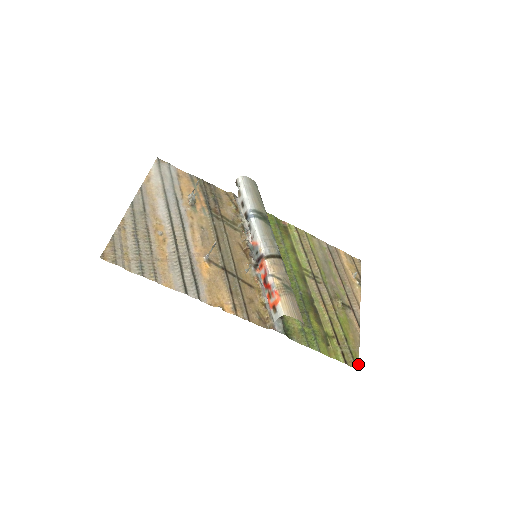
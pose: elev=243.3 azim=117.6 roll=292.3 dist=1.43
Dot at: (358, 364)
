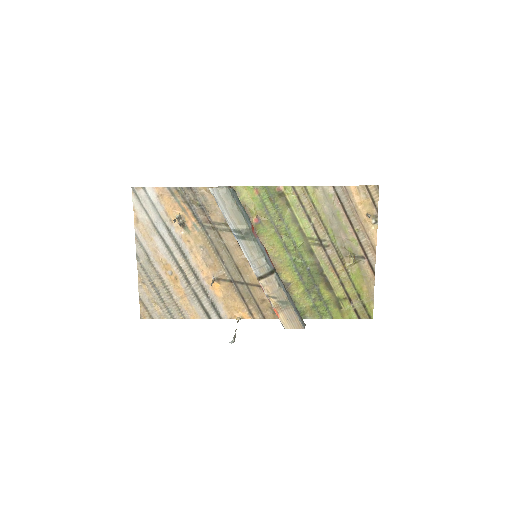
Dot at: (372, 313)
